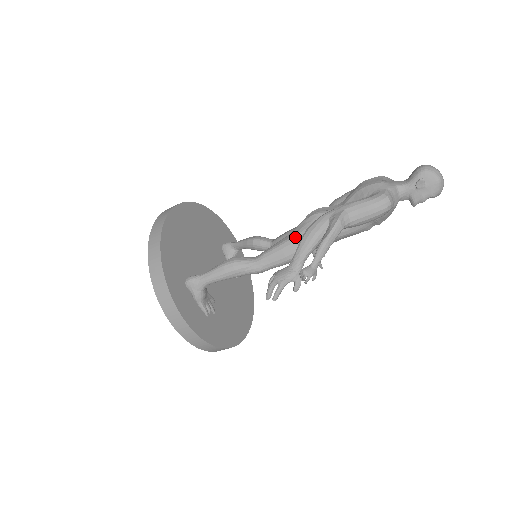
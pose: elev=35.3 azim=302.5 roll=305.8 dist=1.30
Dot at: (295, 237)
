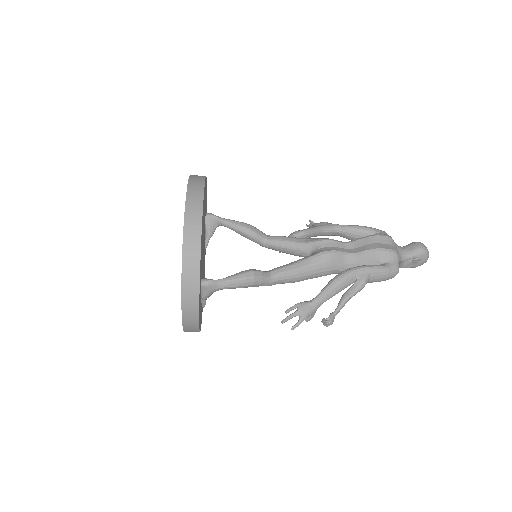
Dot at: (311, 267)
